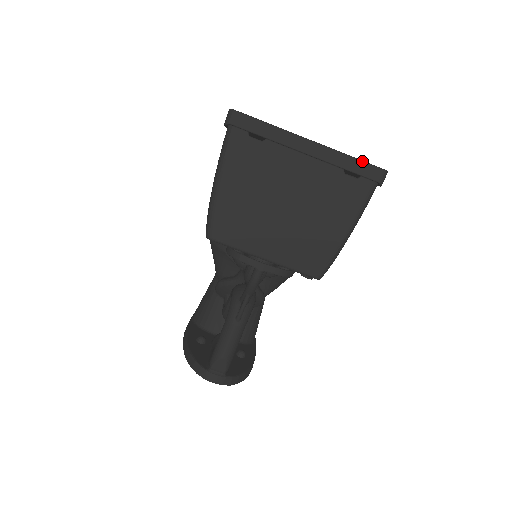
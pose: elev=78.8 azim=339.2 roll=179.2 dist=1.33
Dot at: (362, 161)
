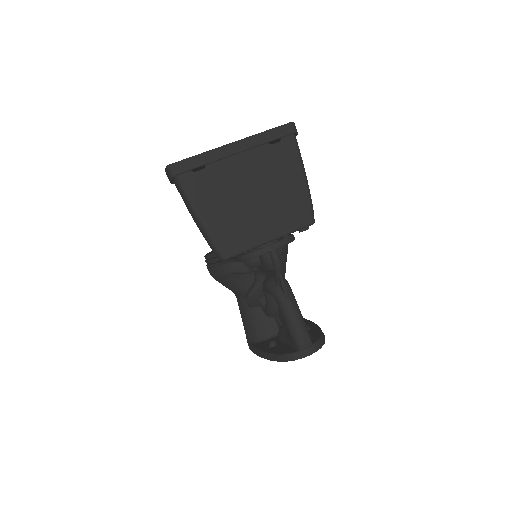
Dot at: (274, 128)
